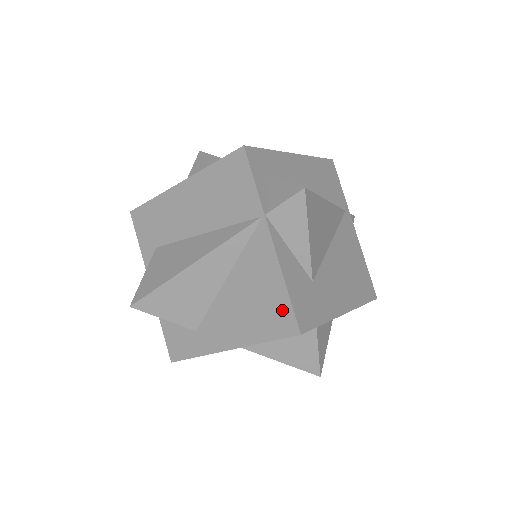
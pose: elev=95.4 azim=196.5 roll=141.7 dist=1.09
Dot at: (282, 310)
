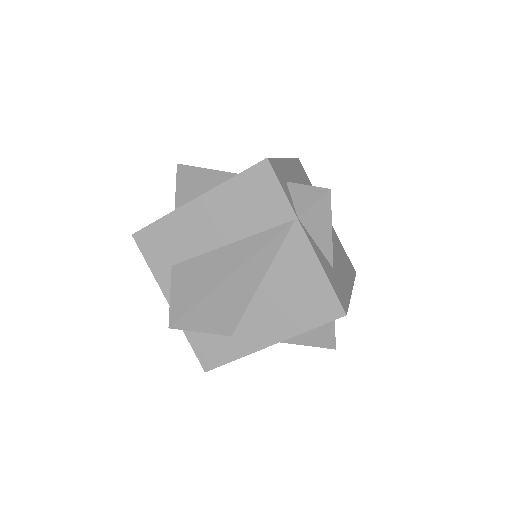
Dot at: (325, 298)
